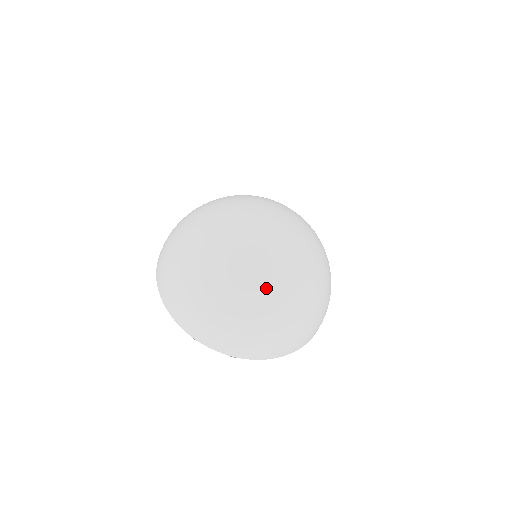
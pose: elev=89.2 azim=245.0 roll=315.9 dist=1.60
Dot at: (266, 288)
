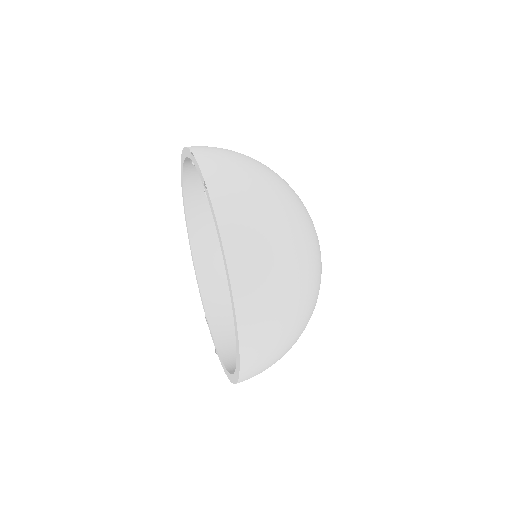
Dot at: (302, 209)
